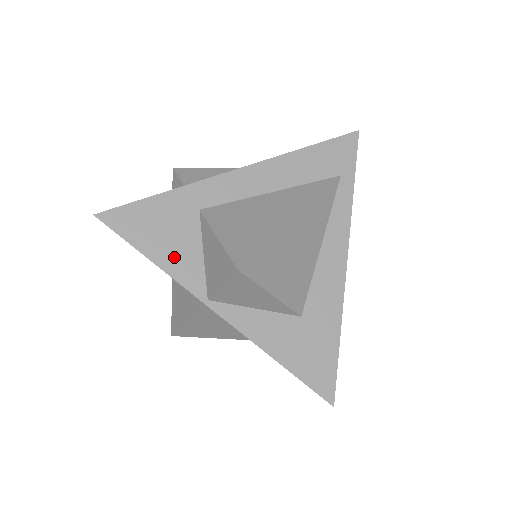
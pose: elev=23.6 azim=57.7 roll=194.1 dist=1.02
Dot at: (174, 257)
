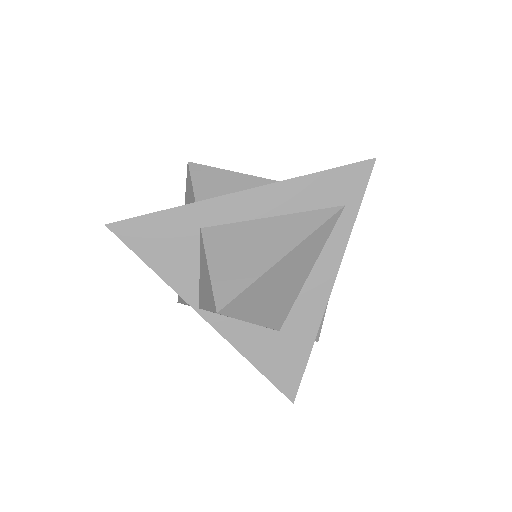
Dot at: (173, 269)
